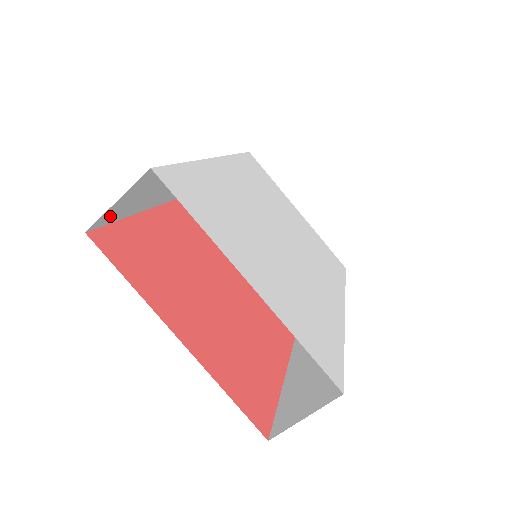
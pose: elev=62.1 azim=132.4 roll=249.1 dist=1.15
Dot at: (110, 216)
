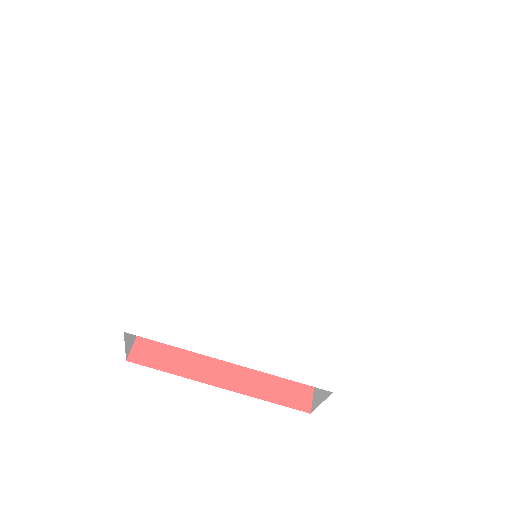
Dot at: (132, 339)
